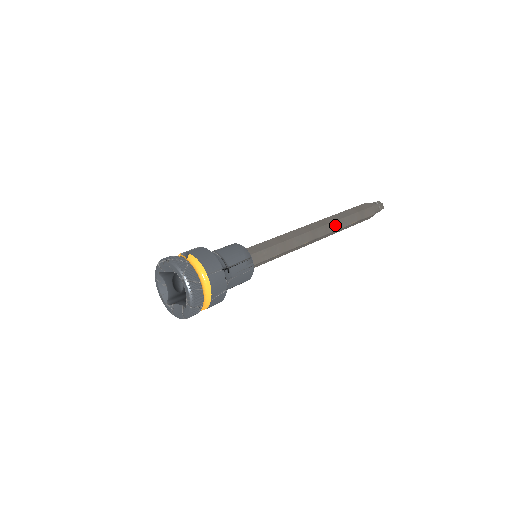
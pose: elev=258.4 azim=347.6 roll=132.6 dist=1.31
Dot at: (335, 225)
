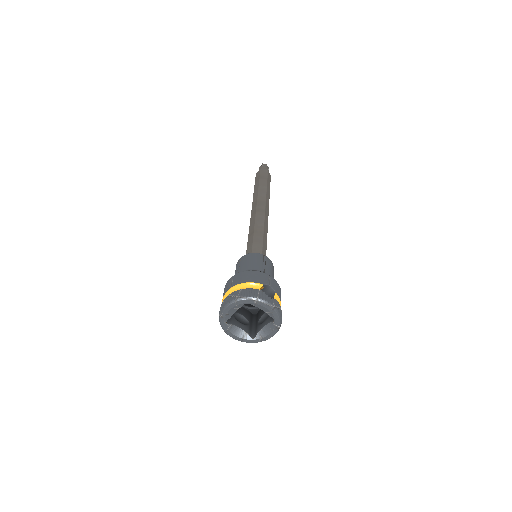
Dot at: occluded
